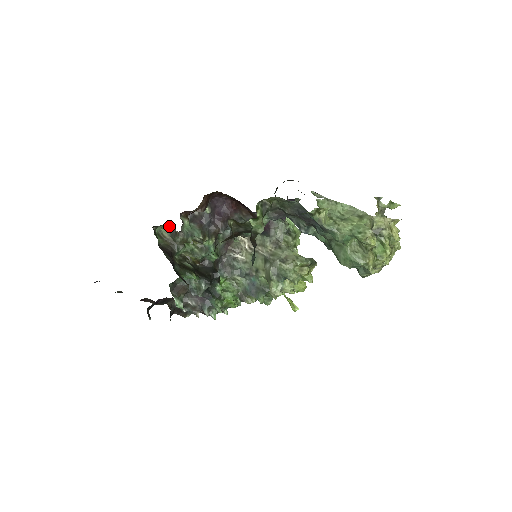
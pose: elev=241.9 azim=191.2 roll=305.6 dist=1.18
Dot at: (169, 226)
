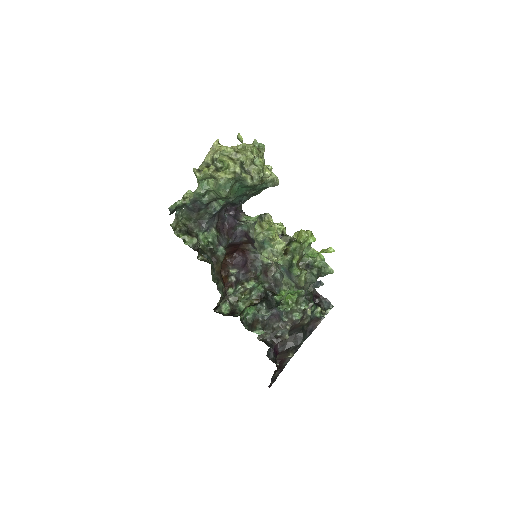
Dot at: (227, 302)
